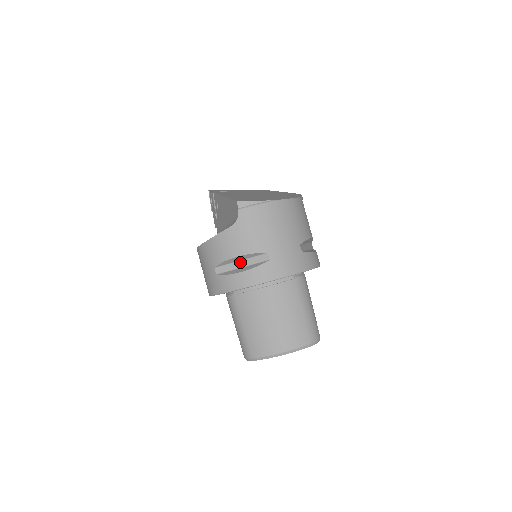
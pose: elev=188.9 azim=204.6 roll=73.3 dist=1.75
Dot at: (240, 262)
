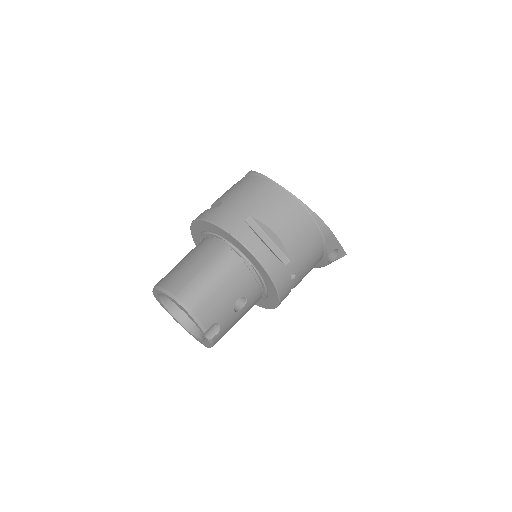
Dot at: occluded
